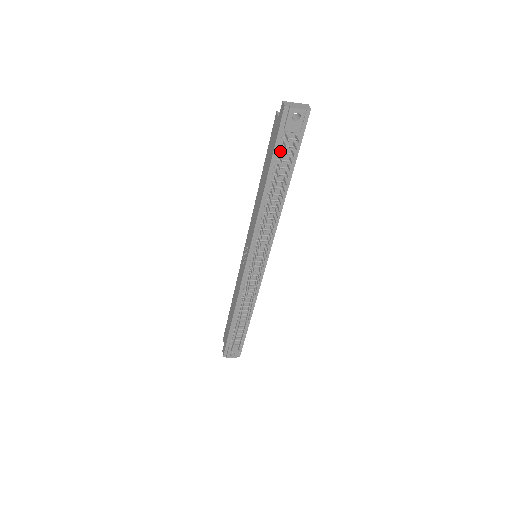
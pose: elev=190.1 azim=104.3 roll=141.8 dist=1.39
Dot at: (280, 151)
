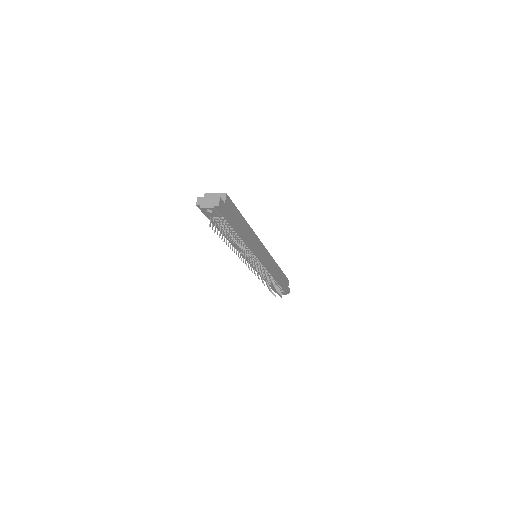
Dot at: (217, 222)
